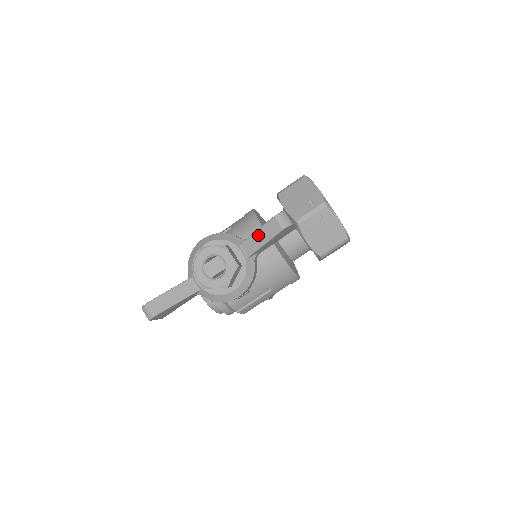
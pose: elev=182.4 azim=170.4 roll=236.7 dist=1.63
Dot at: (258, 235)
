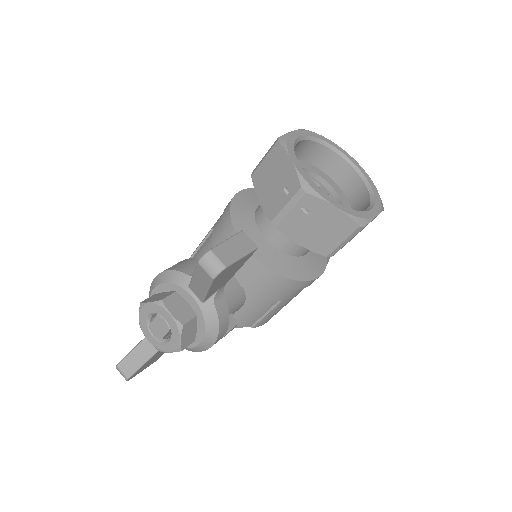
Dot at: (196, 281)
